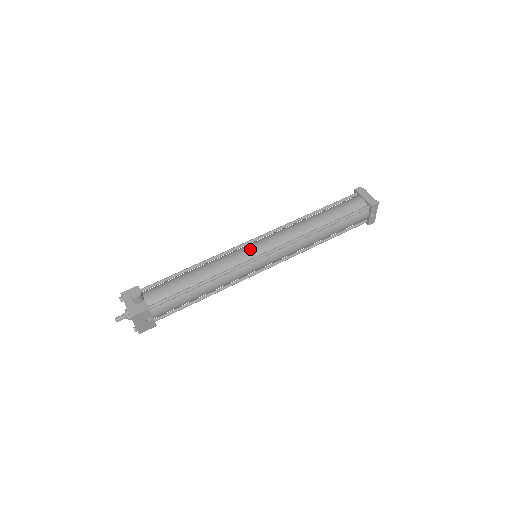
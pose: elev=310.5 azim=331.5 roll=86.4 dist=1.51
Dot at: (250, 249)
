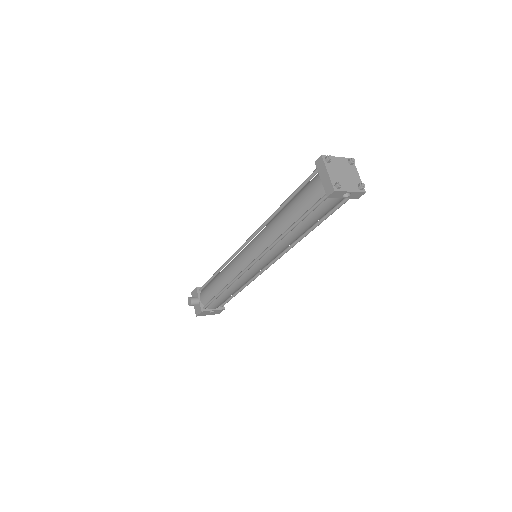
Dot at: (241, 258)
